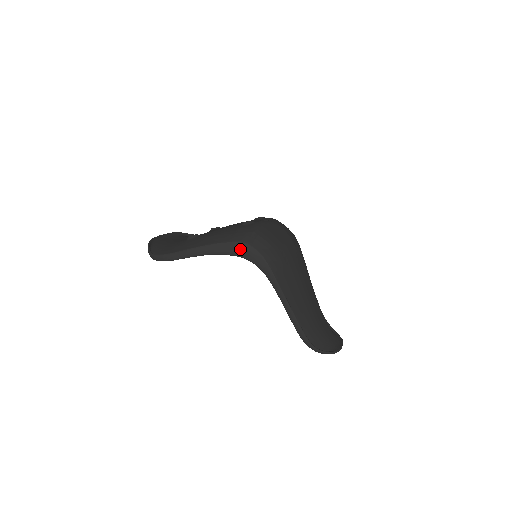
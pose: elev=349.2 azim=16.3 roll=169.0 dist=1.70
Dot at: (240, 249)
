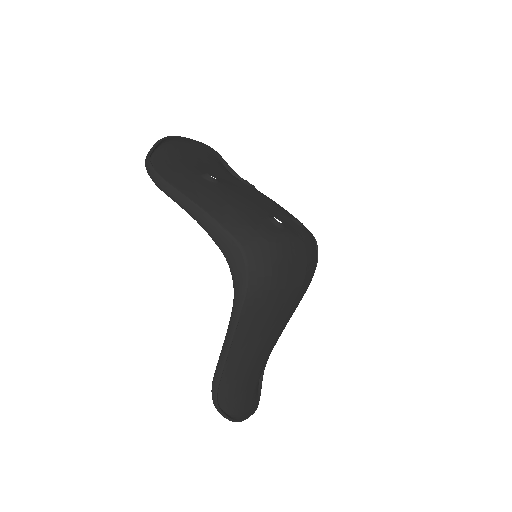
Dot at: (233, 251)
